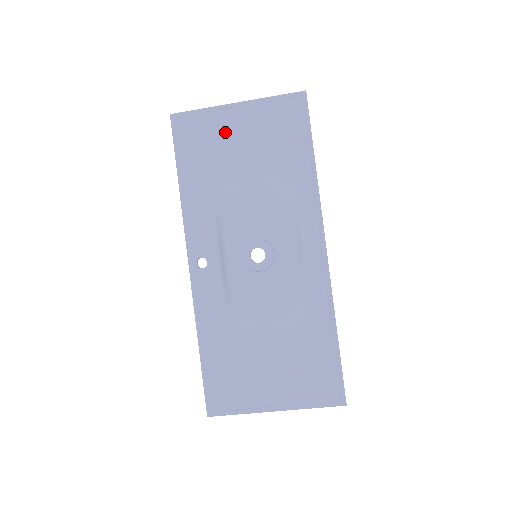
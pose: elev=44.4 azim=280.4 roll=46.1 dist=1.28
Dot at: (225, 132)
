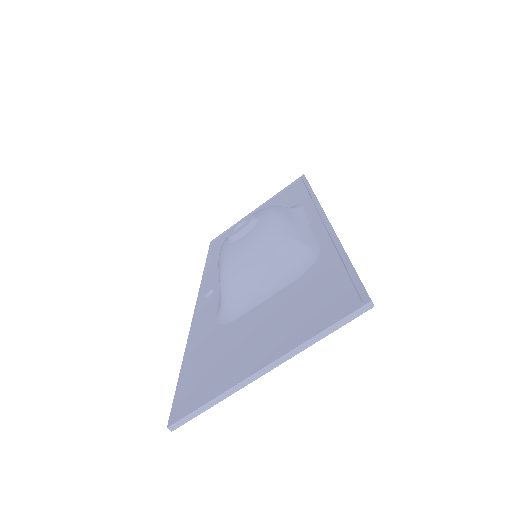
Dot at: occluded
